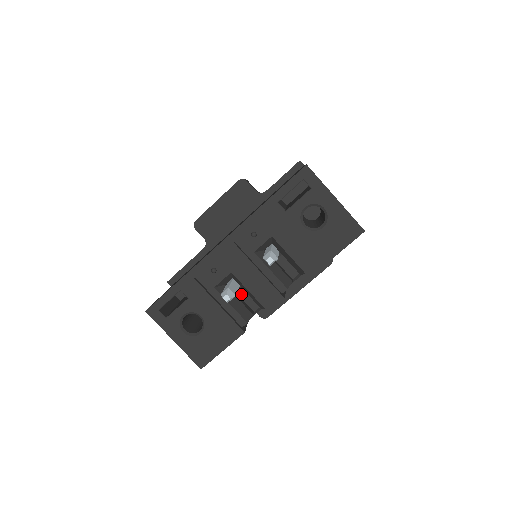
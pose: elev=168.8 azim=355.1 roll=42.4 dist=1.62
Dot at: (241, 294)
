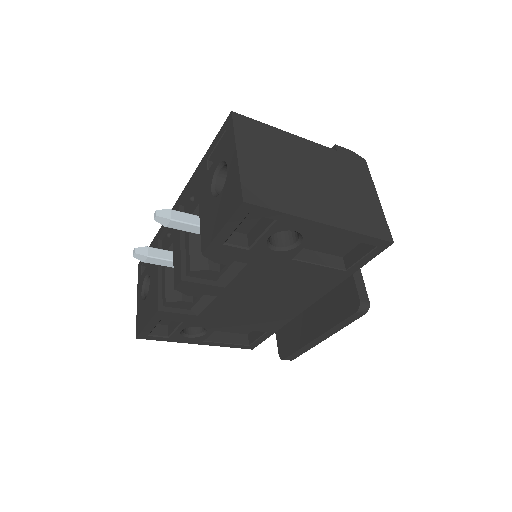
Dot at: occluded
